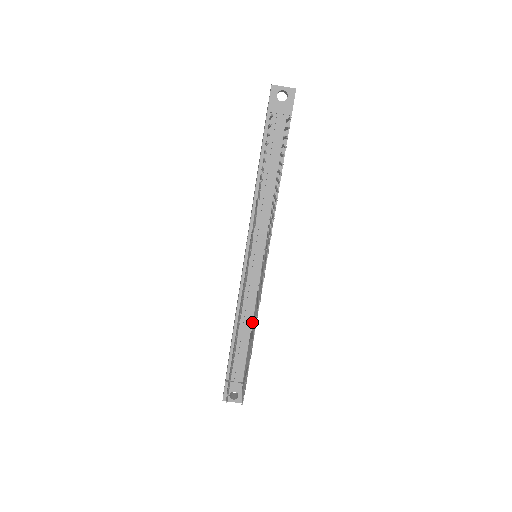
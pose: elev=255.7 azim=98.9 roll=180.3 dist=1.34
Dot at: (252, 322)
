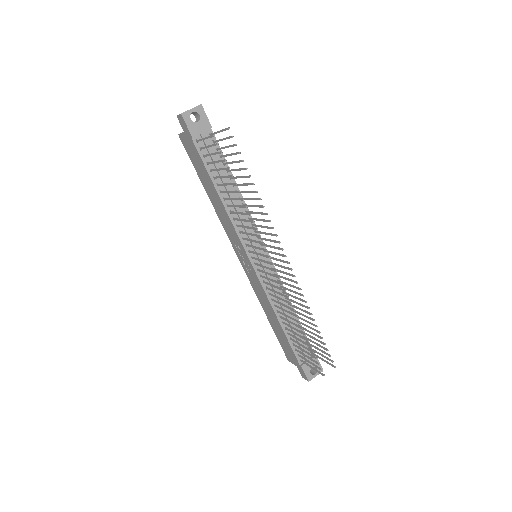
Dot at: occluded
